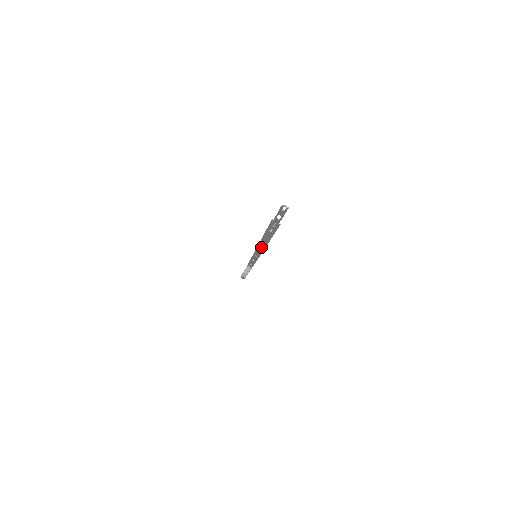
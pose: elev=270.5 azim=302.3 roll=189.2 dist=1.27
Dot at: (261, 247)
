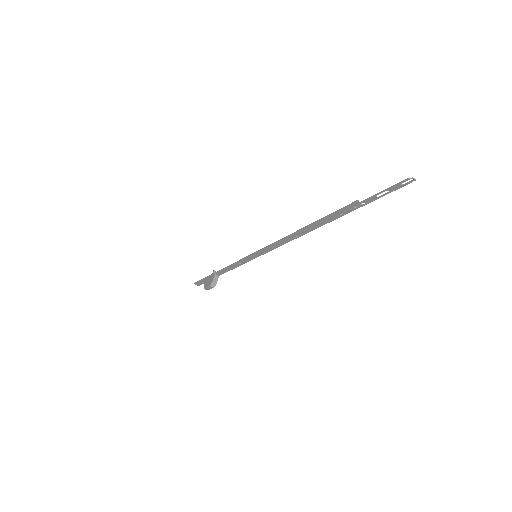
Dot at: (287, 241)
